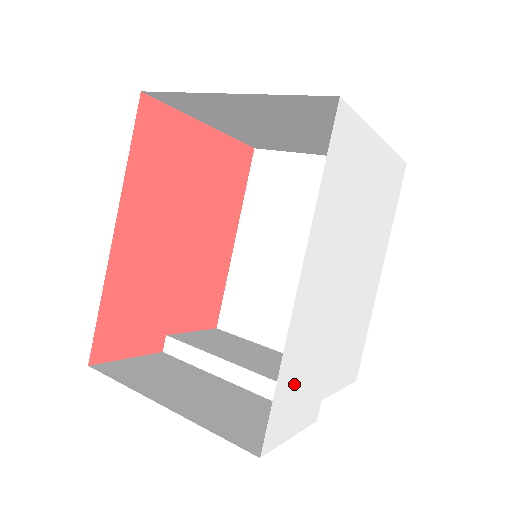
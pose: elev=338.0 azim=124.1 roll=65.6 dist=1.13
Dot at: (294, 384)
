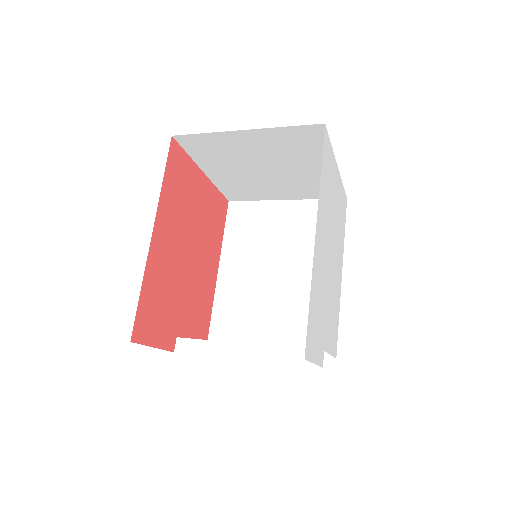
Dot at: (315, 315)
